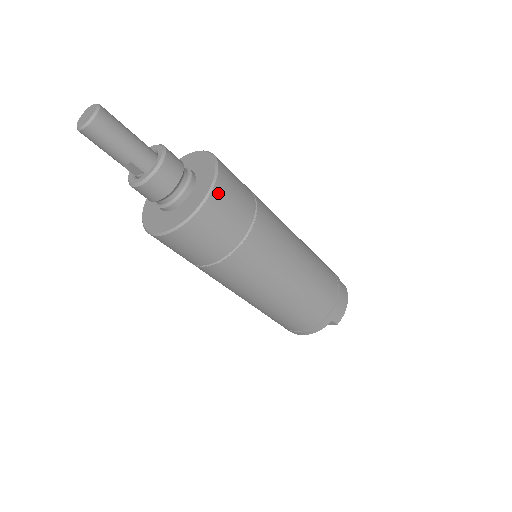
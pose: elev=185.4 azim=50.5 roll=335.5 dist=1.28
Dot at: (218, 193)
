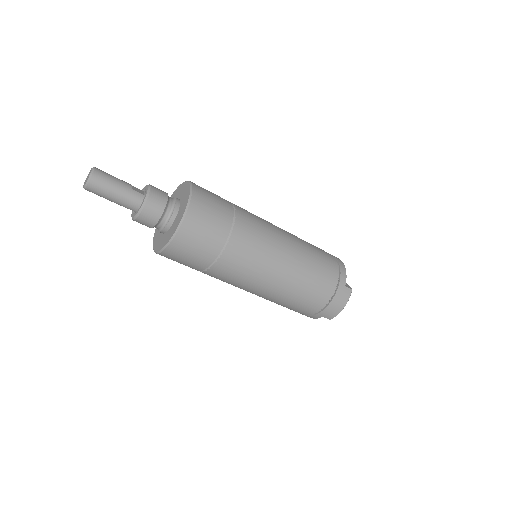
Dot at: (180, 239)
